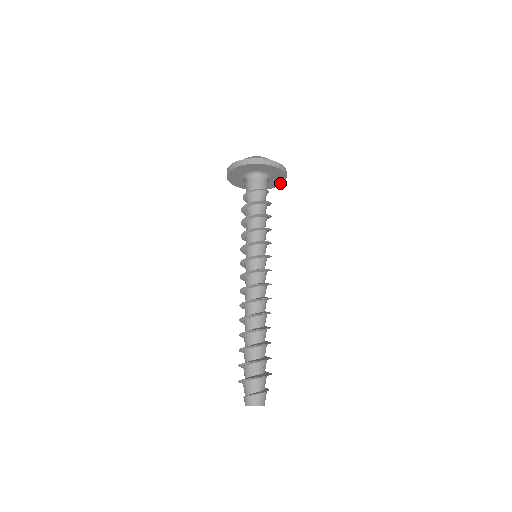
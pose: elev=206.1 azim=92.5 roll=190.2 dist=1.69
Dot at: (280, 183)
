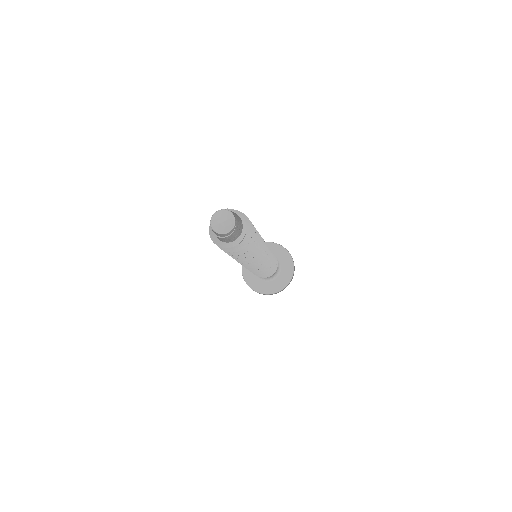
Dot at: (292, 269)
